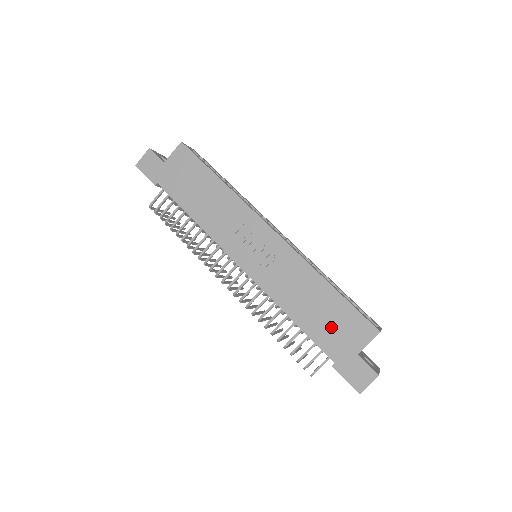
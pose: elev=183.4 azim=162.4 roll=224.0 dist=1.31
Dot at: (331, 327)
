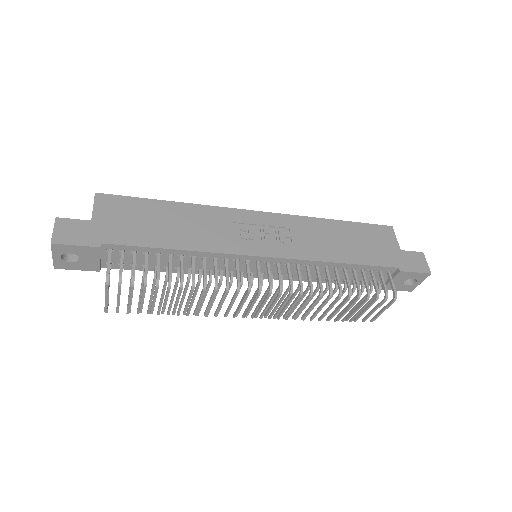
Dot at: (369, 246)
